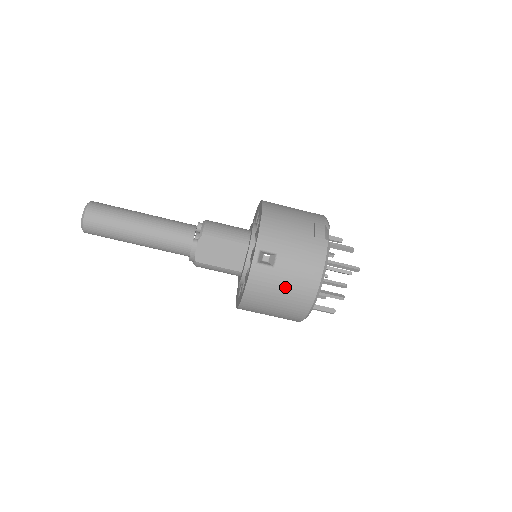
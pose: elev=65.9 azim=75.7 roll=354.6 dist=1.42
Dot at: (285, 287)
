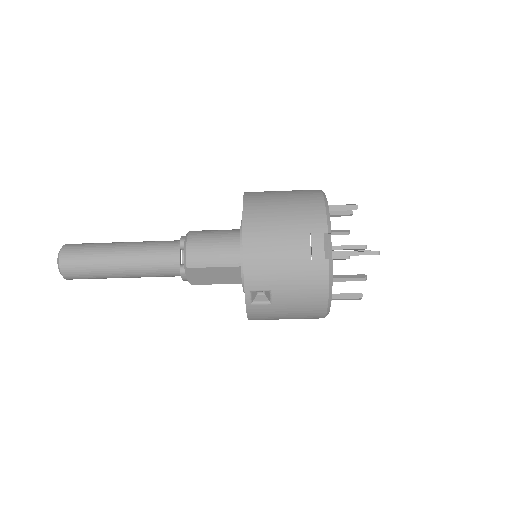
Dot at: (290, 313)
